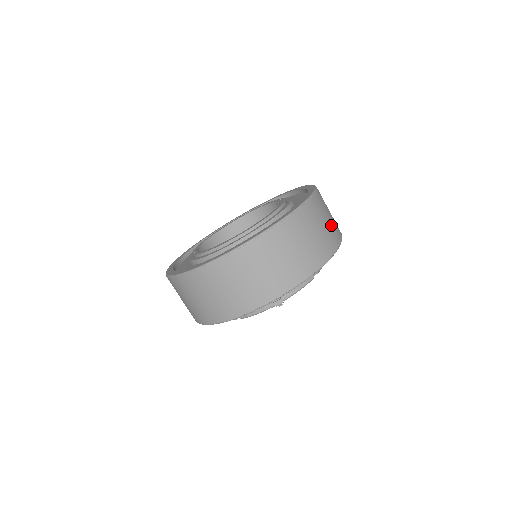
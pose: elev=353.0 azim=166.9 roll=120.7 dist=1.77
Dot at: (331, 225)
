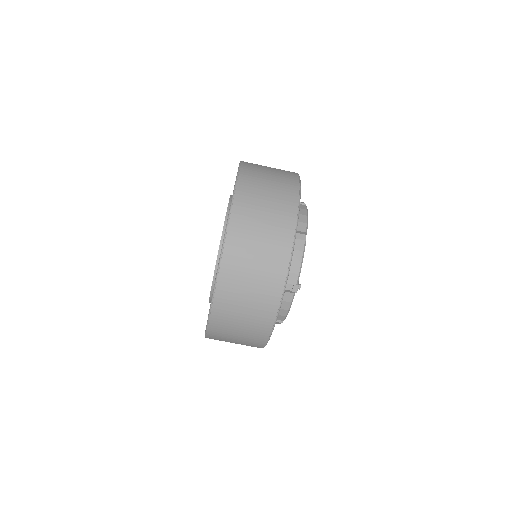
Dot at: (276, 189)
